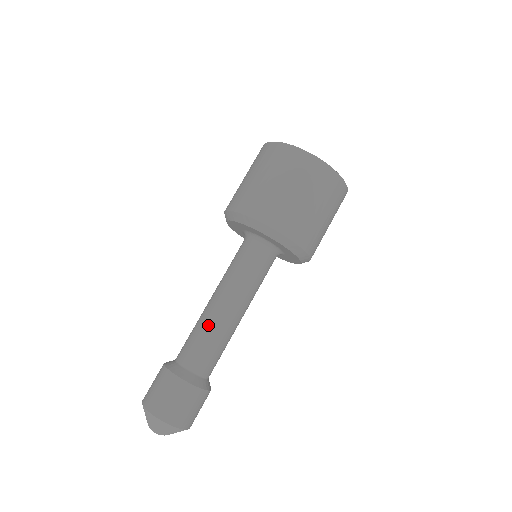
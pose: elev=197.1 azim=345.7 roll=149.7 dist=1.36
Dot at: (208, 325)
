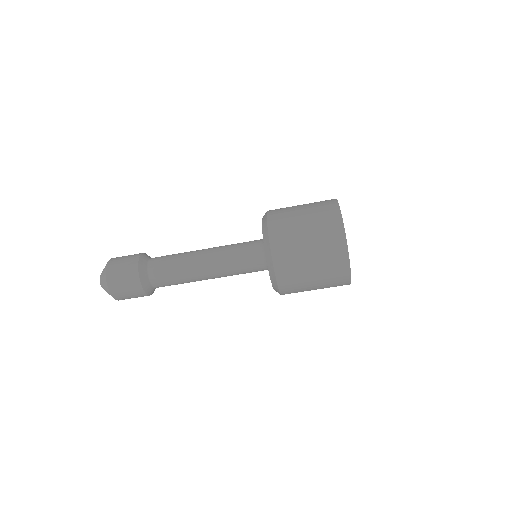
Dot at: (184, 263)
